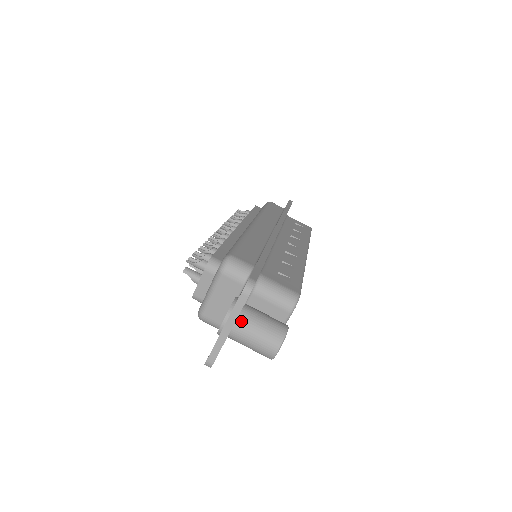
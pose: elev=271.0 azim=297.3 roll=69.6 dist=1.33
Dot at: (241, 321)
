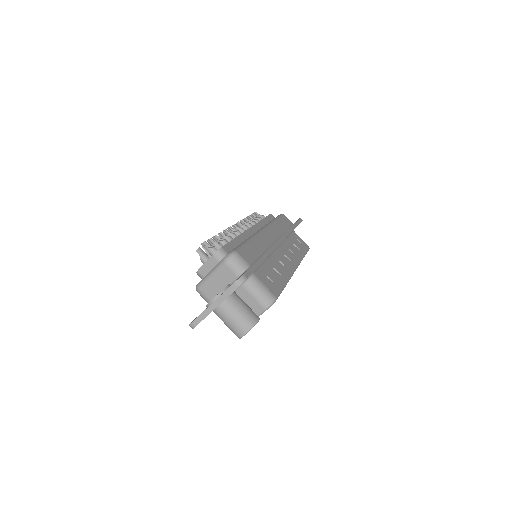
Dot at: (227, 303)
